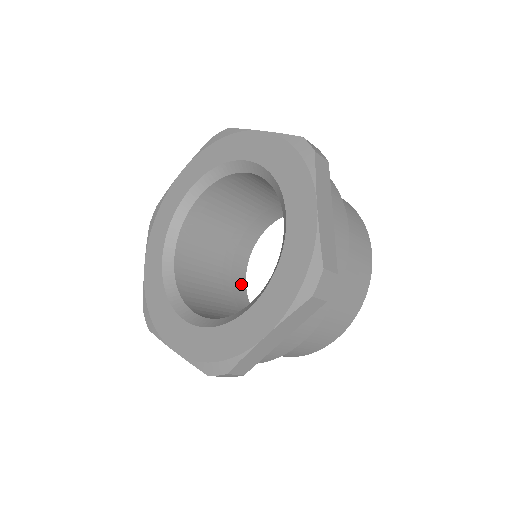
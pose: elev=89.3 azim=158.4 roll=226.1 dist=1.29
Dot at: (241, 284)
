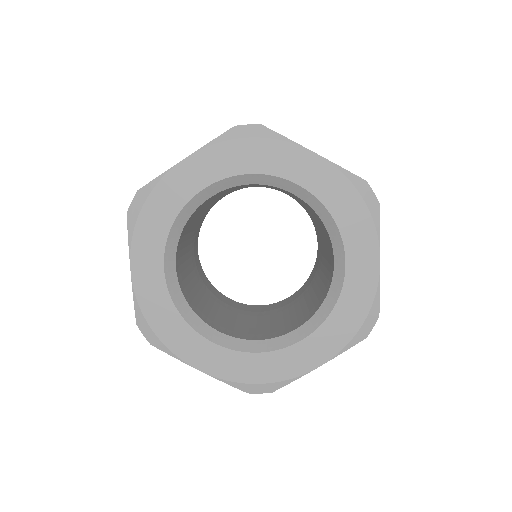
Dot at: (234, 303)
